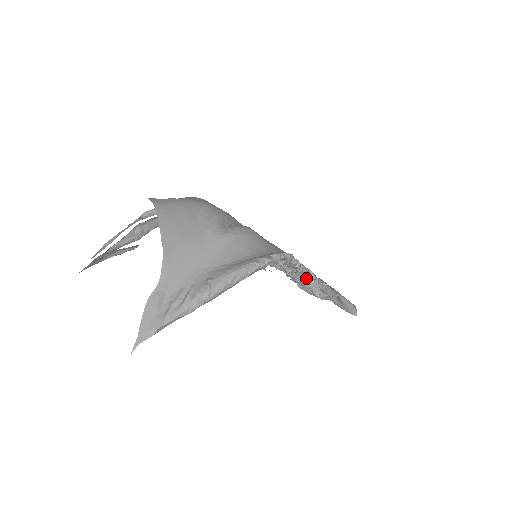
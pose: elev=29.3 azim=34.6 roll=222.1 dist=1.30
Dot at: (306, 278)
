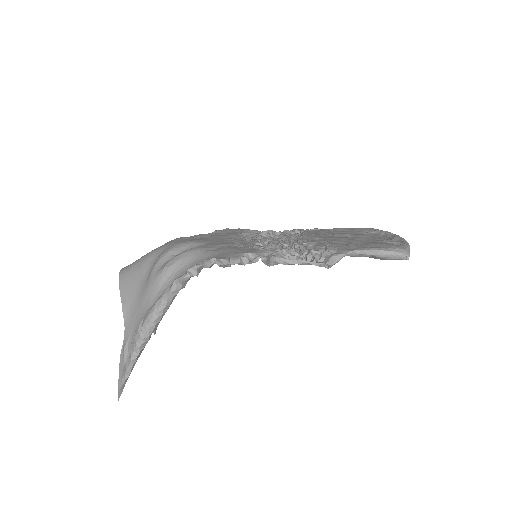
Dot at: occluded
